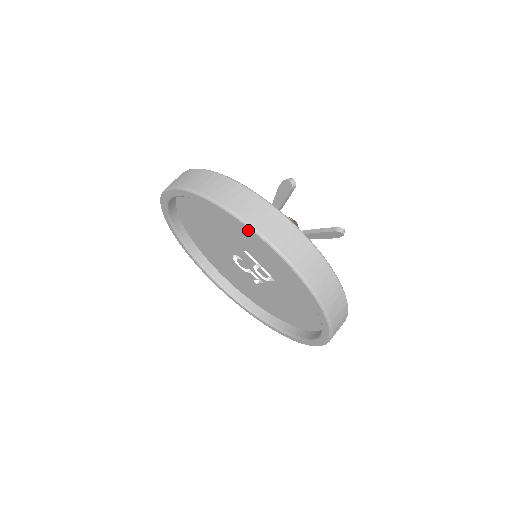
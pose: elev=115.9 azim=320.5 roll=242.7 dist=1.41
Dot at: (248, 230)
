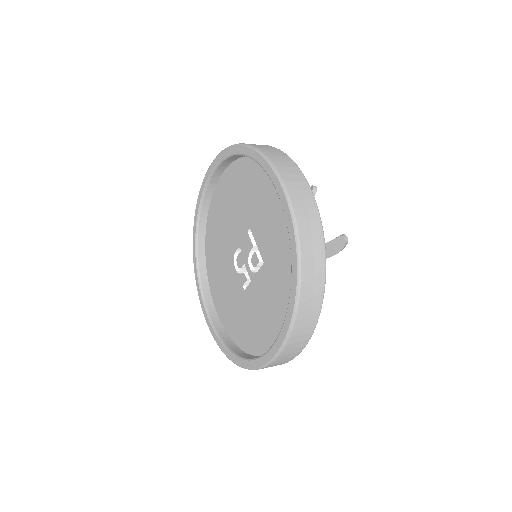
Dot at: (260, 160)
